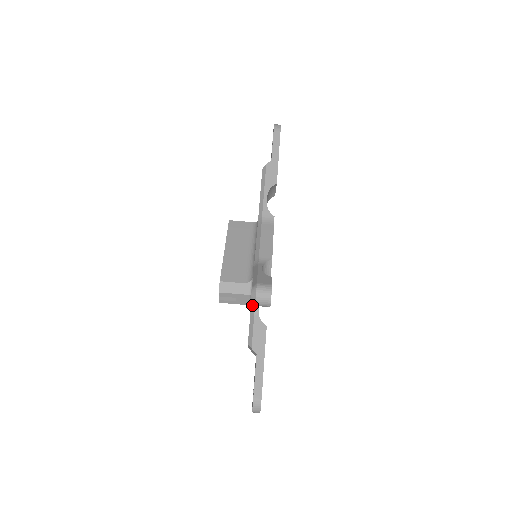
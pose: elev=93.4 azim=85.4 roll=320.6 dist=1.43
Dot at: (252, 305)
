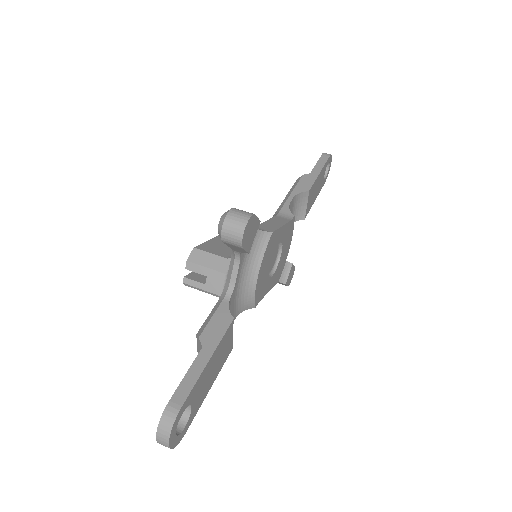
Dot at: (225, 288)
